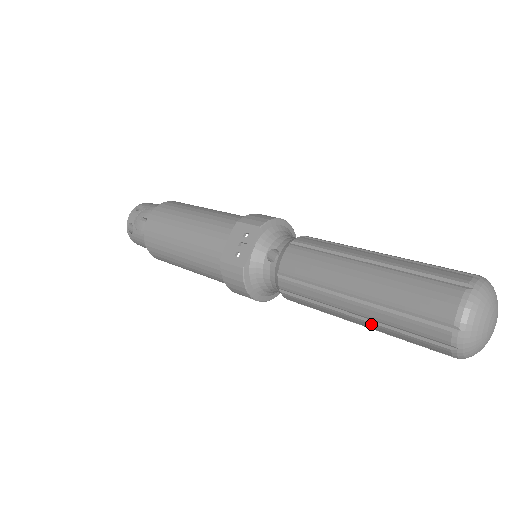
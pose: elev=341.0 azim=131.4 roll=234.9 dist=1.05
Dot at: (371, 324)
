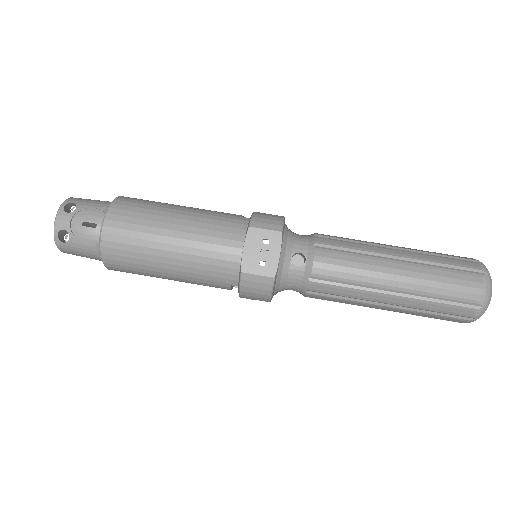
Dot at: (402, 310)
